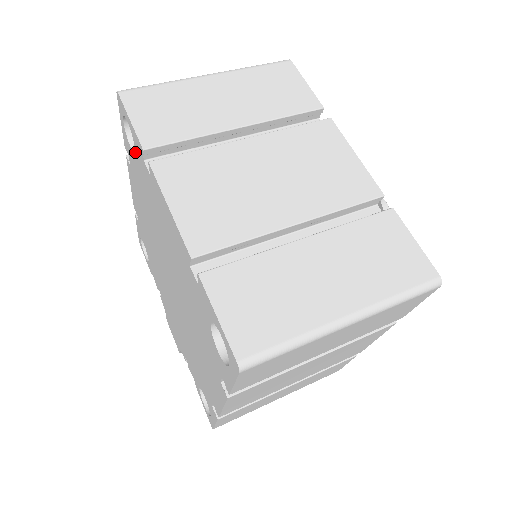
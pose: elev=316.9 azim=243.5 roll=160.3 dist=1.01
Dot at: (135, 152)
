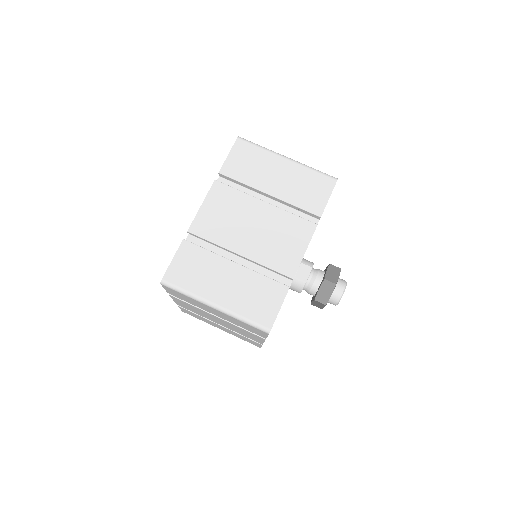
Dot at: occluded
